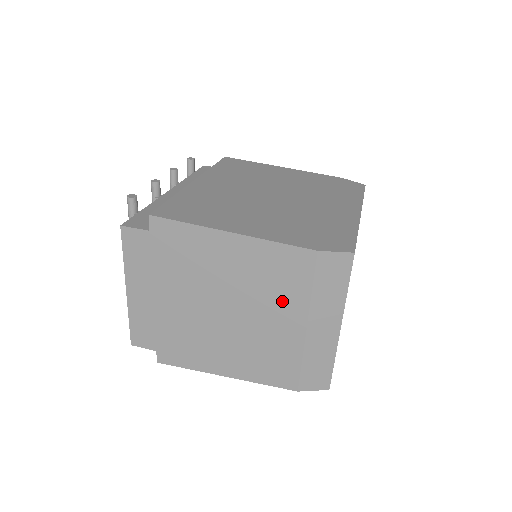
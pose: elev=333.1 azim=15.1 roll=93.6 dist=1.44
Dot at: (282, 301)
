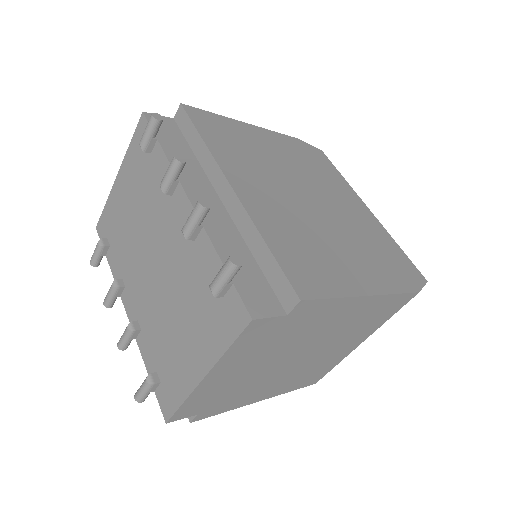
Dot at: (361, 332)
